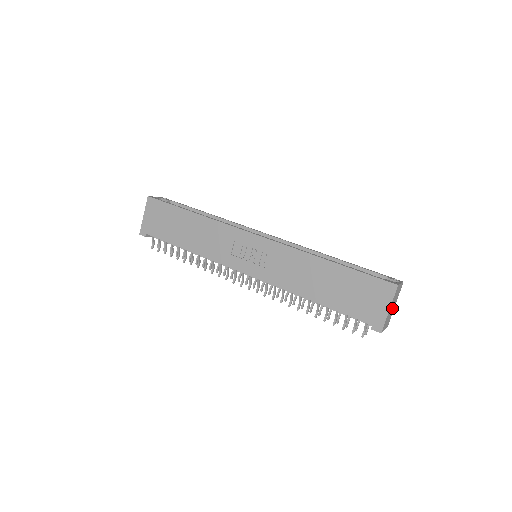
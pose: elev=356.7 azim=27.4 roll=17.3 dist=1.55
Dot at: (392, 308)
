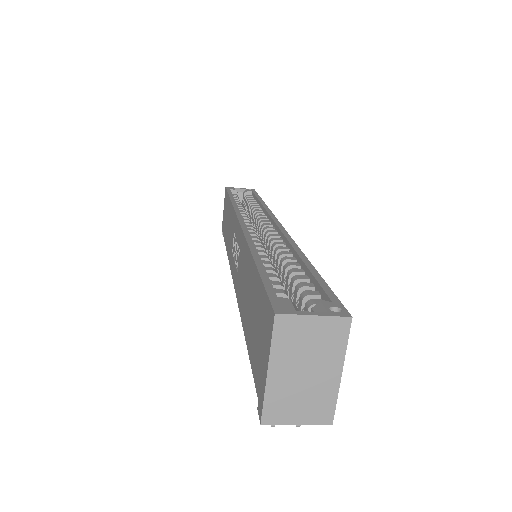
Dot at: (310, 375)
